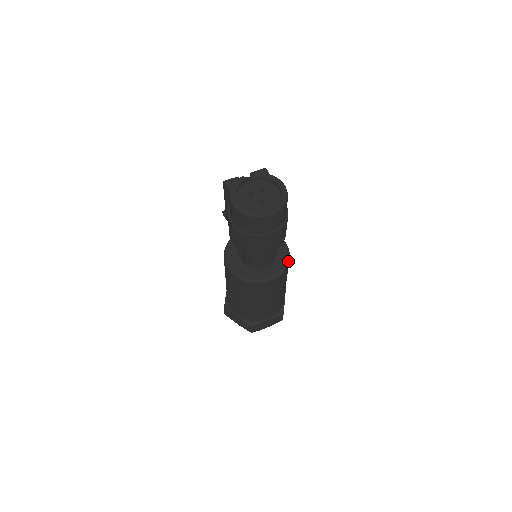
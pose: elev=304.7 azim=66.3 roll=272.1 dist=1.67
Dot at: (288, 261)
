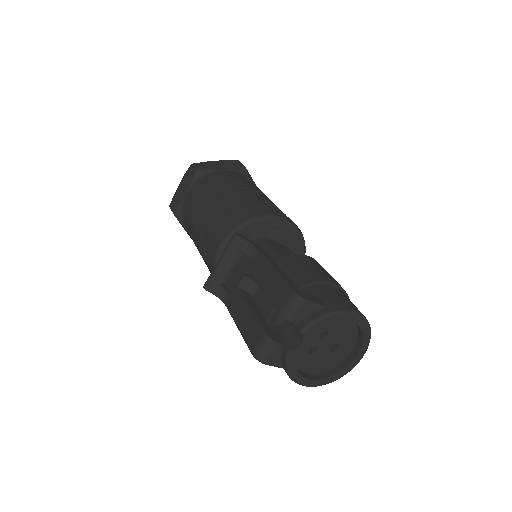
Dot at: (303, 240)
